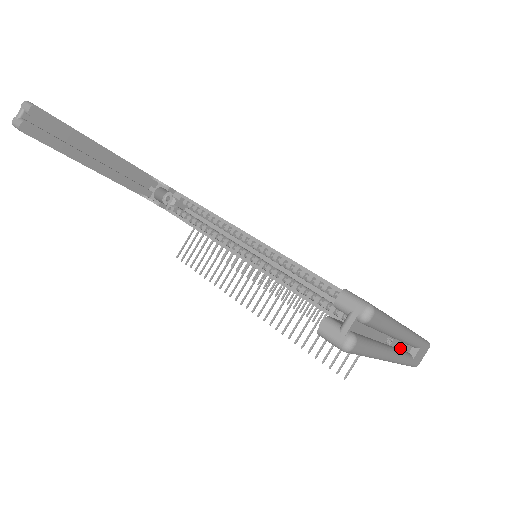
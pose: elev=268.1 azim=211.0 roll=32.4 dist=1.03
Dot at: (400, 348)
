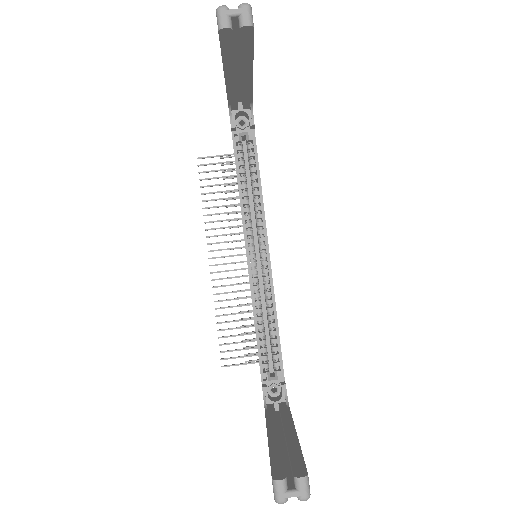
Dot at: occluded
